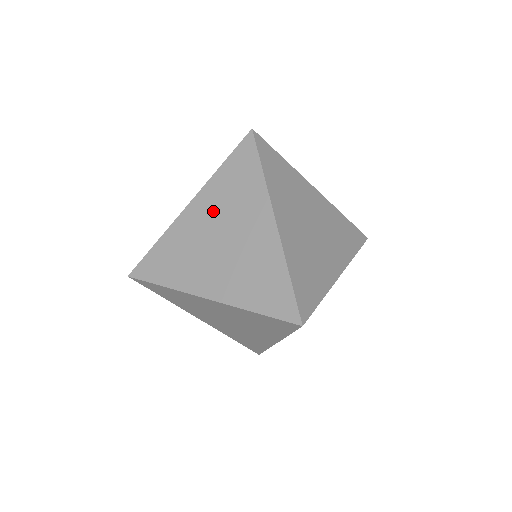
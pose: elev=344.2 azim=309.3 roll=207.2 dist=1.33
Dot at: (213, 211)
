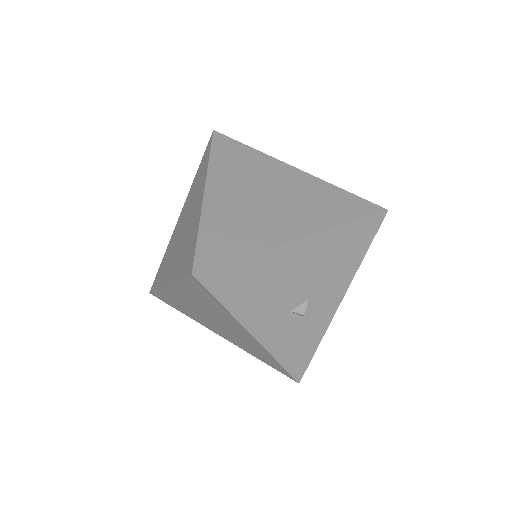
Dot at: (186, 210)
